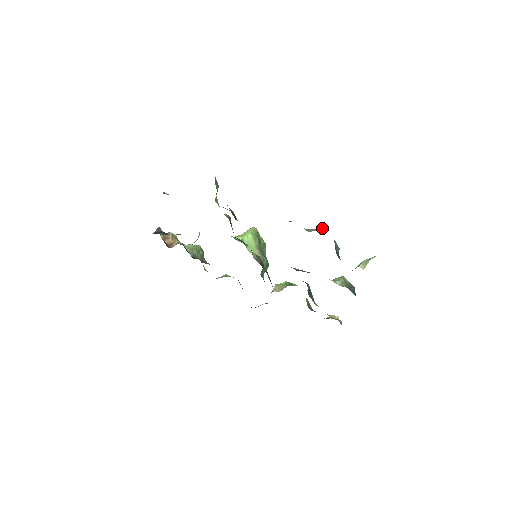
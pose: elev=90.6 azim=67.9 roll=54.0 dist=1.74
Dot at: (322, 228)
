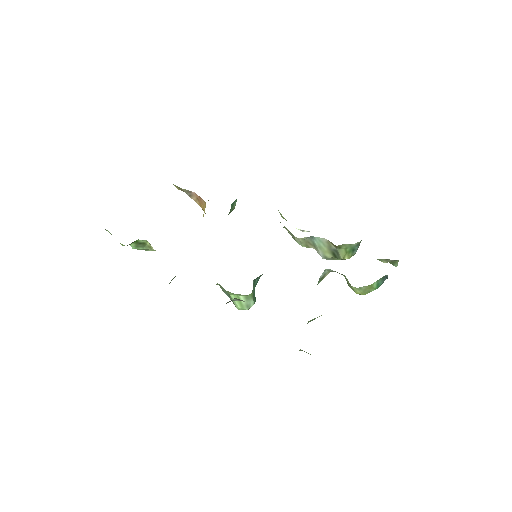
Dot at: occluded
